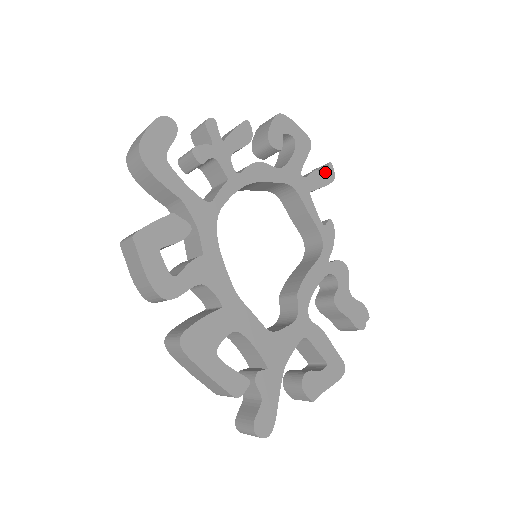
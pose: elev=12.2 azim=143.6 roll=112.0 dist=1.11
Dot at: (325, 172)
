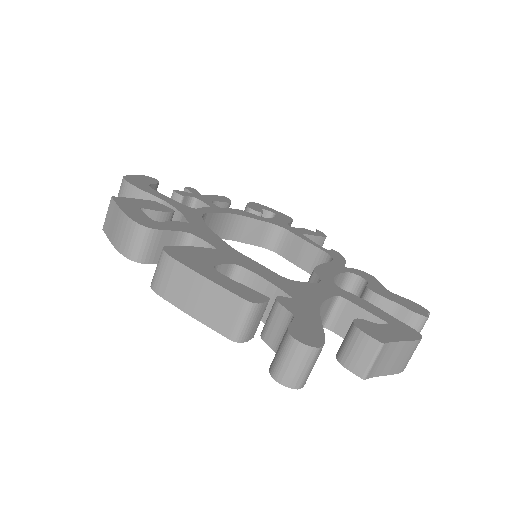
Dot at: occluded
